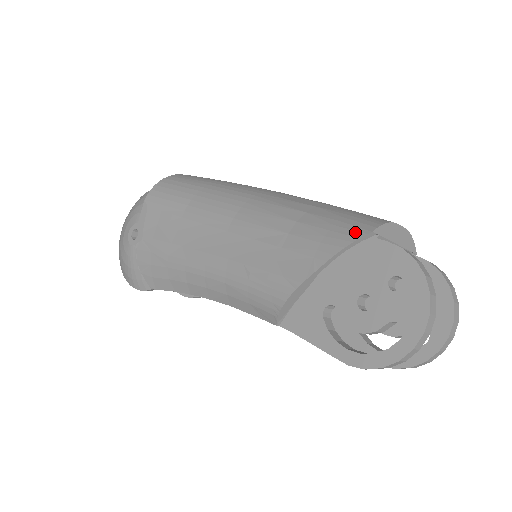
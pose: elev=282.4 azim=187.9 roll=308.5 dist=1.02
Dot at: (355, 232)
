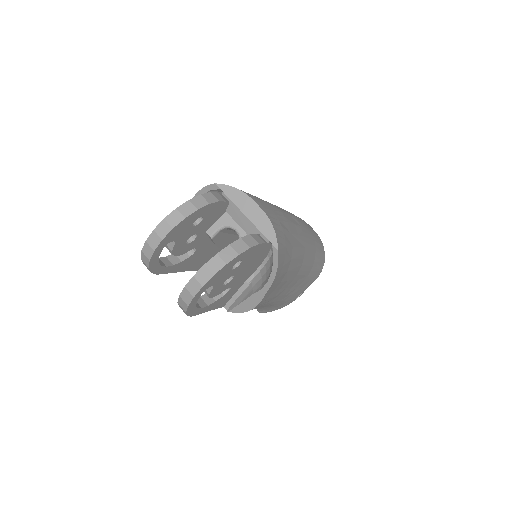
Dot at: occluded
